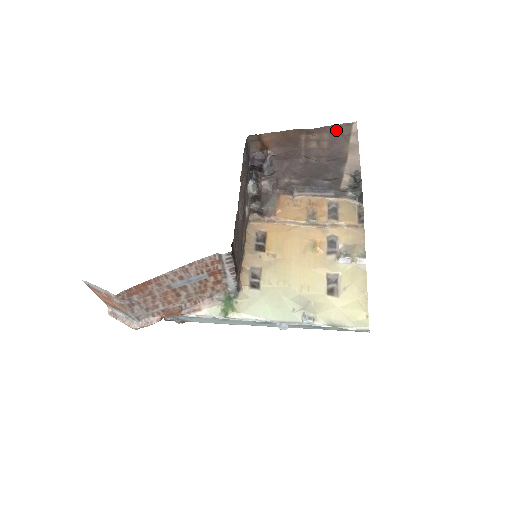
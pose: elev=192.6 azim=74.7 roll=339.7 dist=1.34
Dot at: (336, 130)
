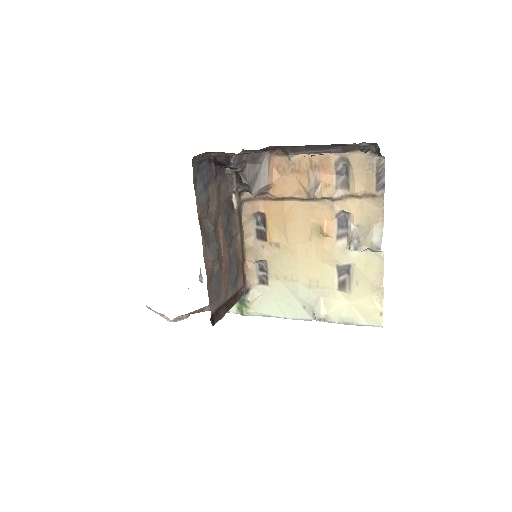
Dot at: occluded
